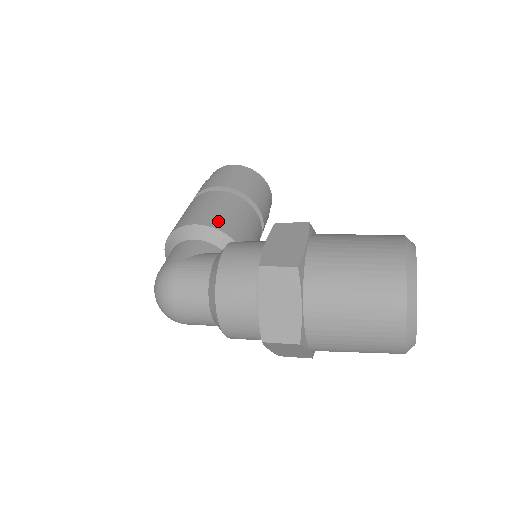
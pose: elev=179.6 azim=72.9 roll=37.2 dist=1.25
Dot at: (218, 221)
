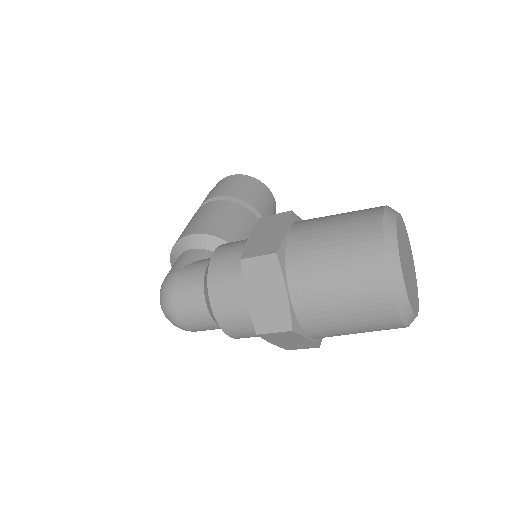
Dot at: (213, 228)
